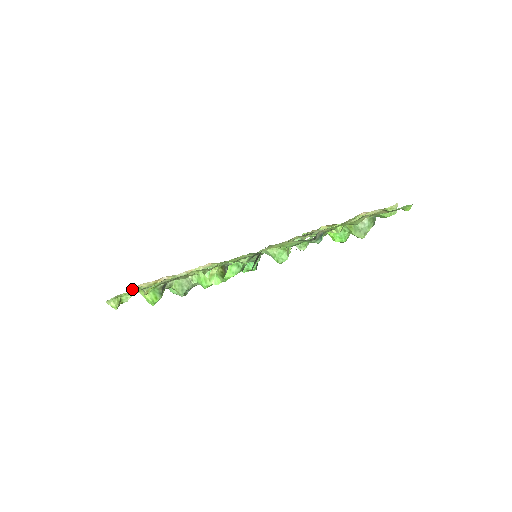
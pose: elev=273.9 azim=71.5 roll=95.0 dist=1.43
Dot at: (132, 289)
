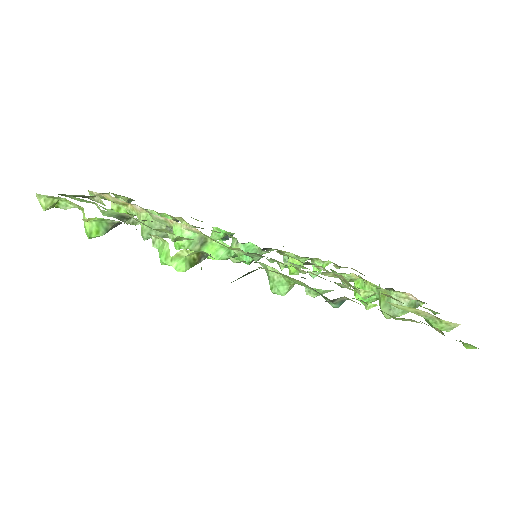
Dot at: occluded
